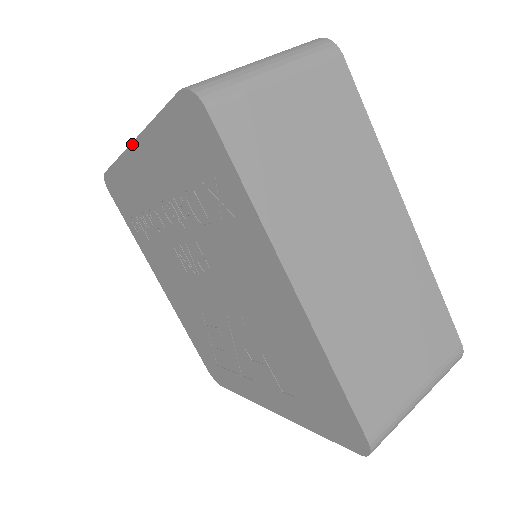
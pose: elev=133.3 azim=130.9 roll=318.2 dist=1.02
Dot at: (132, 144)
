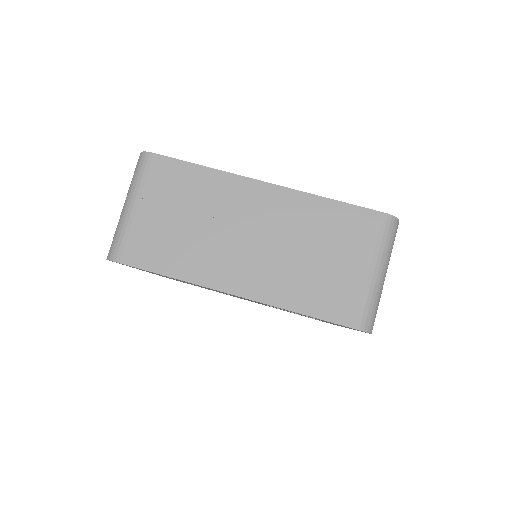
Dot at: occluded
